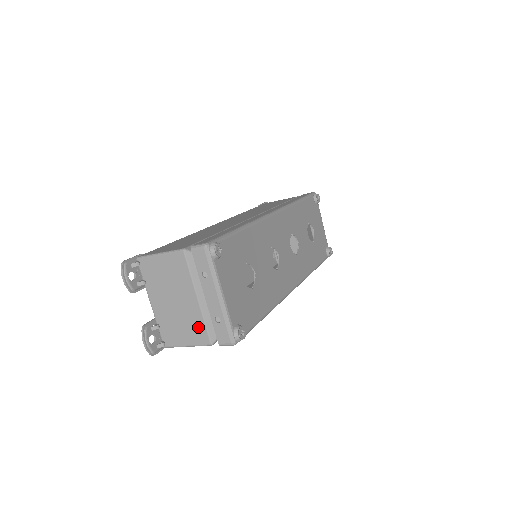
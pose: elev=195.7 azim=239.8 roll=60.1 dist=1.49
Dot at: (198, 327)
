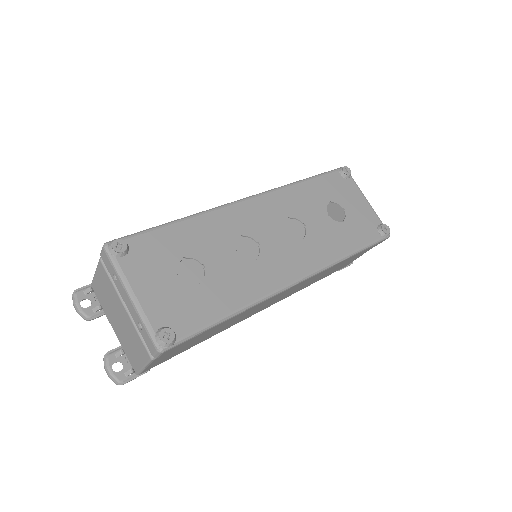
Dot at: (138, 341)
